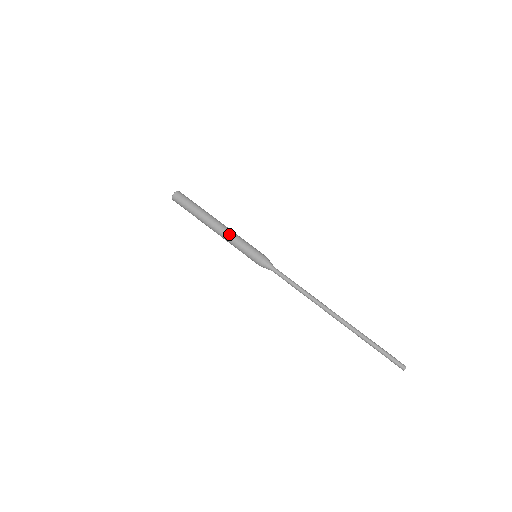
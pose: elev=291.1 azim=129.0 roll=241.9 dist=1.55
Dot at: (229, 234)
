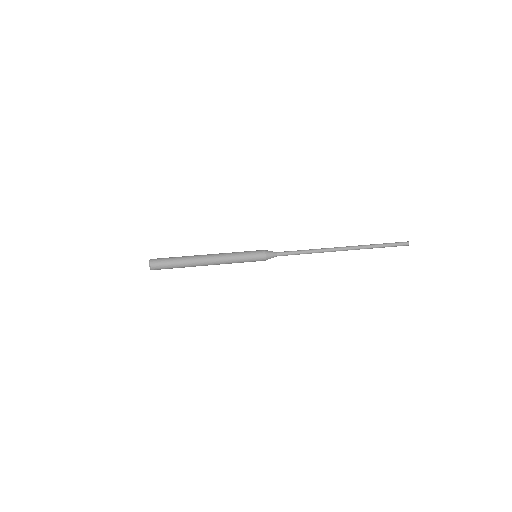
Dot at: (223, 253)
